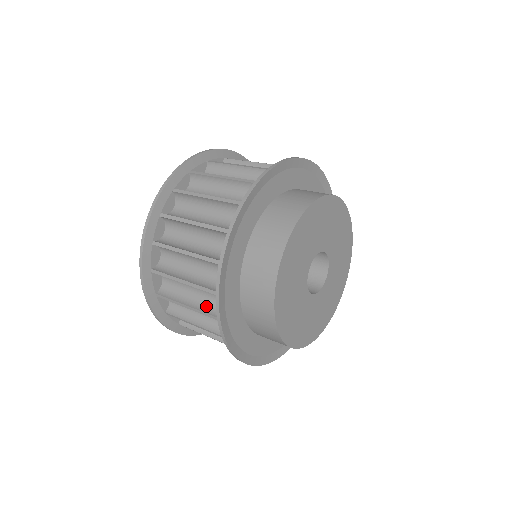
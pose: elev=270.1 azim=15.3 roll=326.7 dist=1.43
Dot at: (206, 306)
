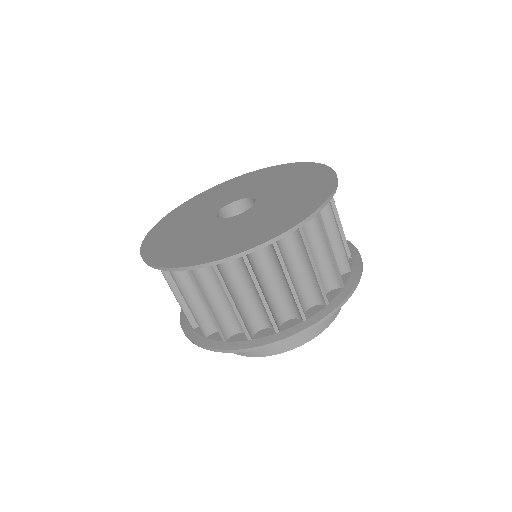
Dot at: (201, 314)
